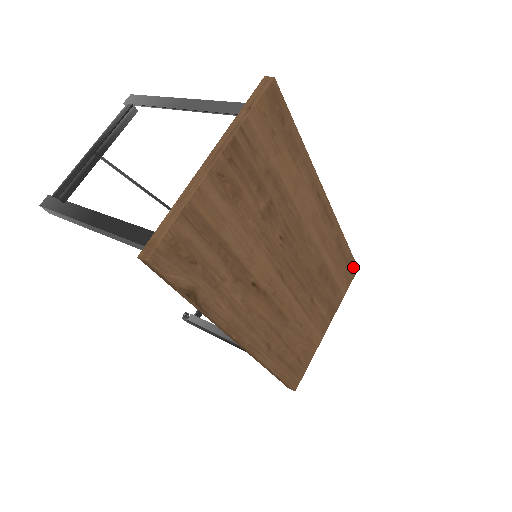
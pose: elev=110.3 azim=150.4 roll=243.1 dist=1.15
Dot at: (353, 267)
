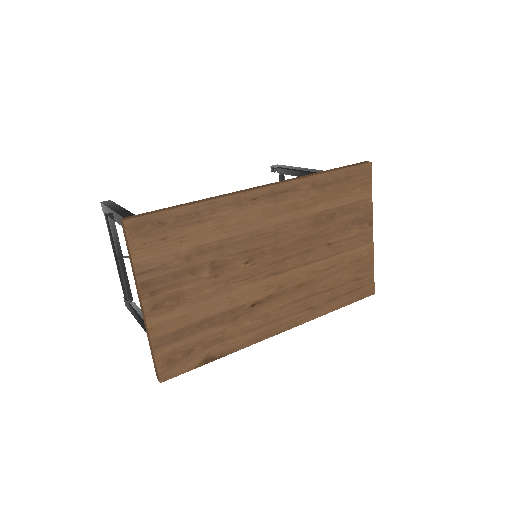
Dot at: (361, 170)
